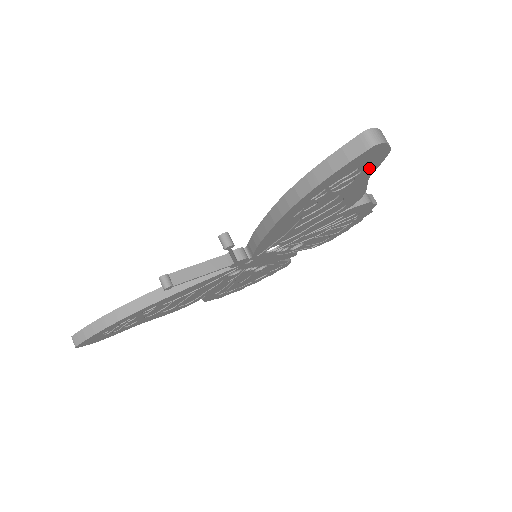
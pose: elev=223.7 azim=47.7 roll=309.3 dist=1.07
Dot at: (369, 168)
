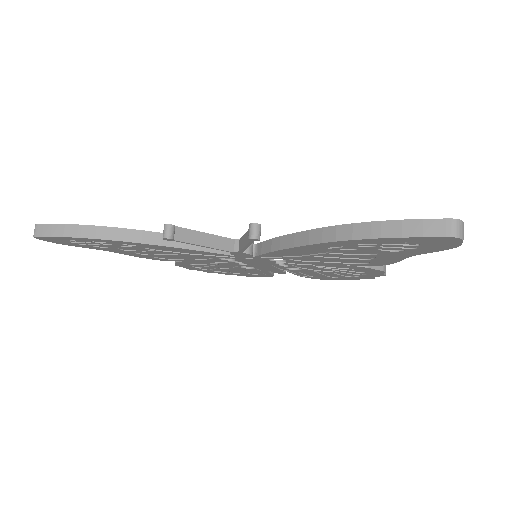
Dot at: (425, 249)
